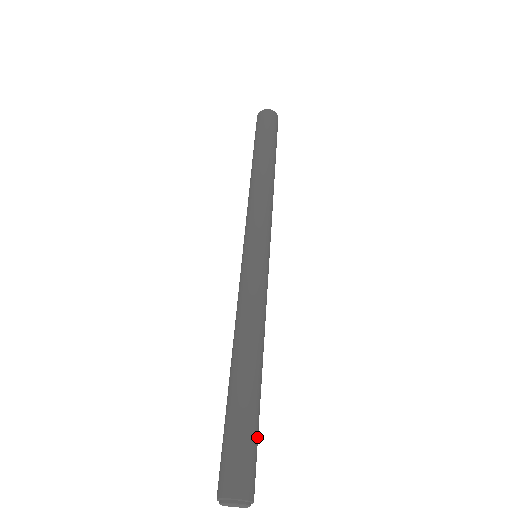
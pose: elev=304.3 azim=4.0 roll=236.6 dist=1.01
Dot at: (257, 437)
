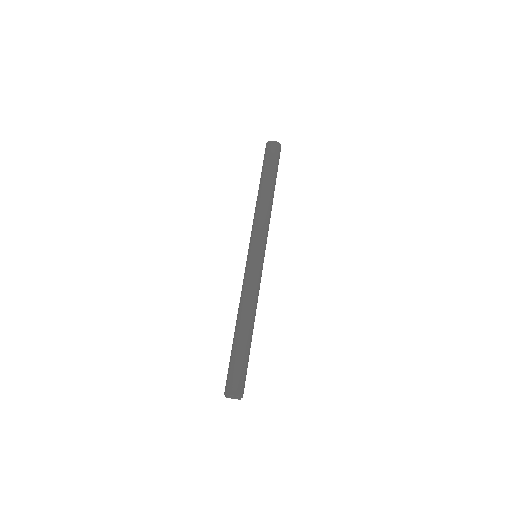
Dot at: occluded
